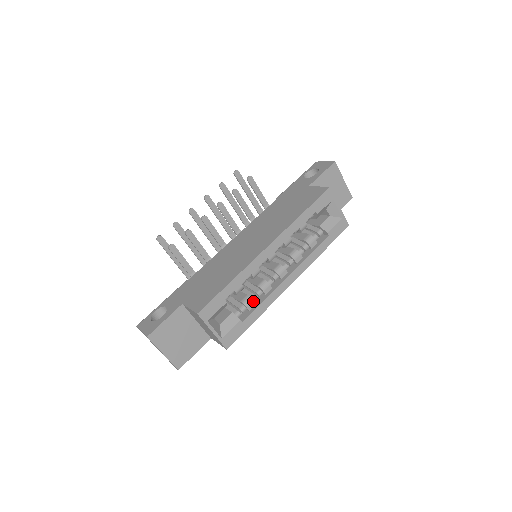
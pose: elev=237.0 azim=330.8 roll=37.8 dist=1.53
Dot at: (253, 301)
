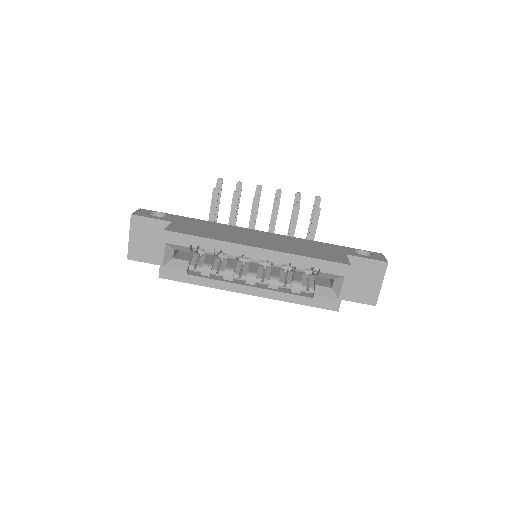
Dot at: (210, 272)
